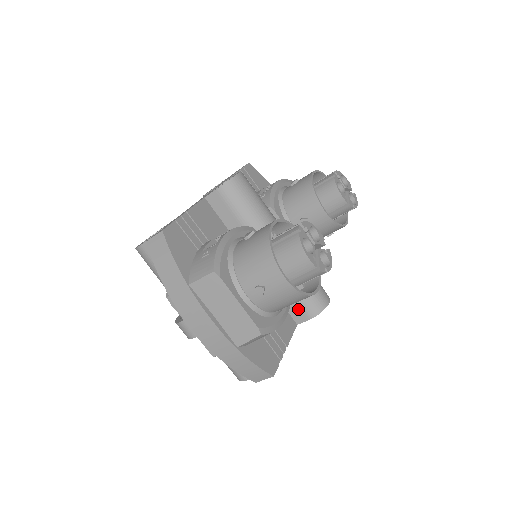
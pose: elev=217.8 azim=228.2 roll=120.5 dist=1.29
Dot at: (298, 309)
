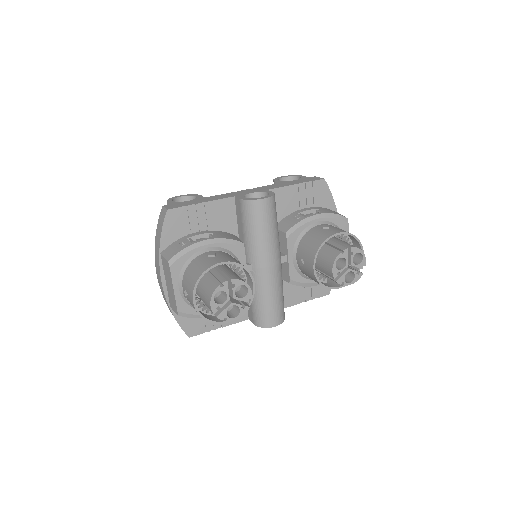
Dot at: (251, 312)
